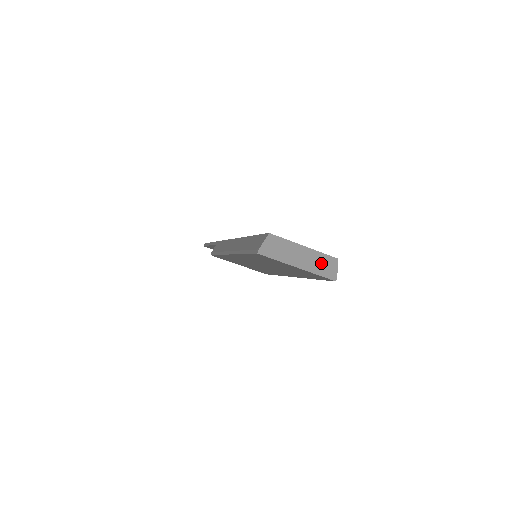
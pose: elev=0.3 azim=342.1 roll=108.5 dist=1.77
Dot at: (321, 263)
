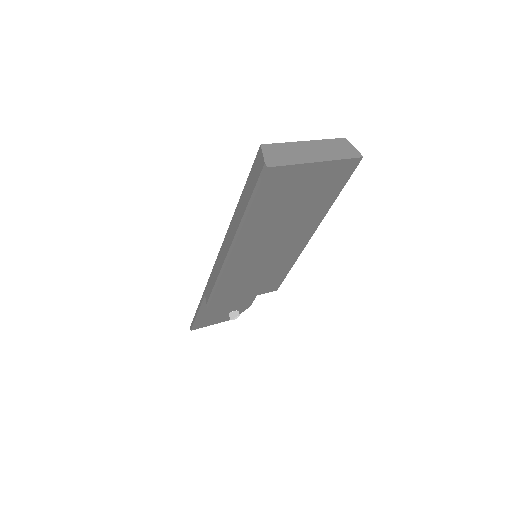
Dot at: (334, 148)
